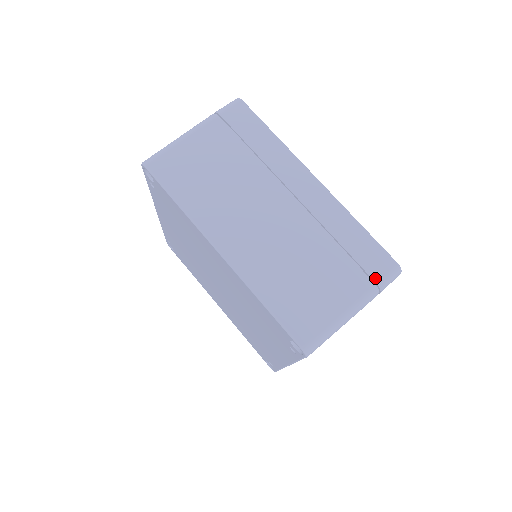
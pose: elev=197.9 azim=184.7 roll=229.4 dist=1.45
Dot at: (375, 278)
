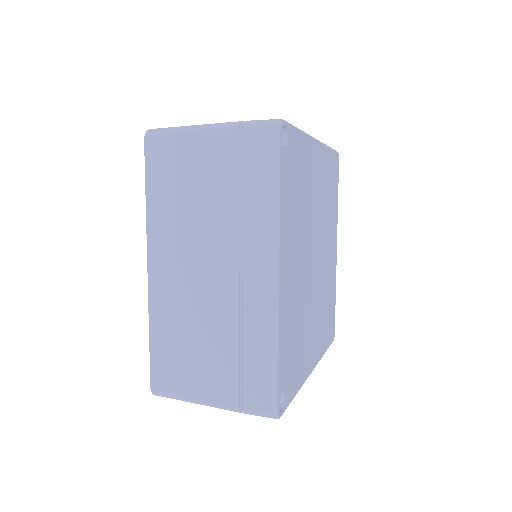
Dot at: (245, 403)
